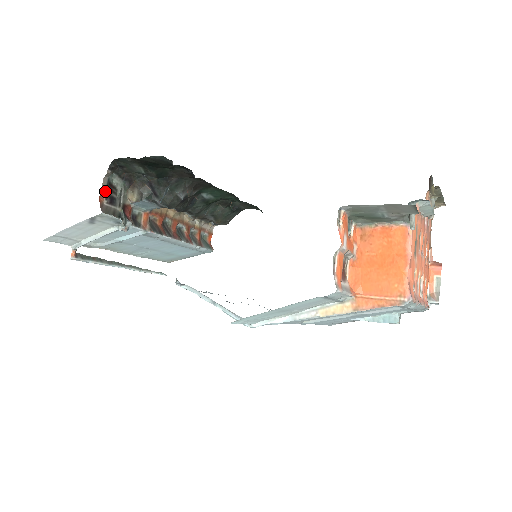
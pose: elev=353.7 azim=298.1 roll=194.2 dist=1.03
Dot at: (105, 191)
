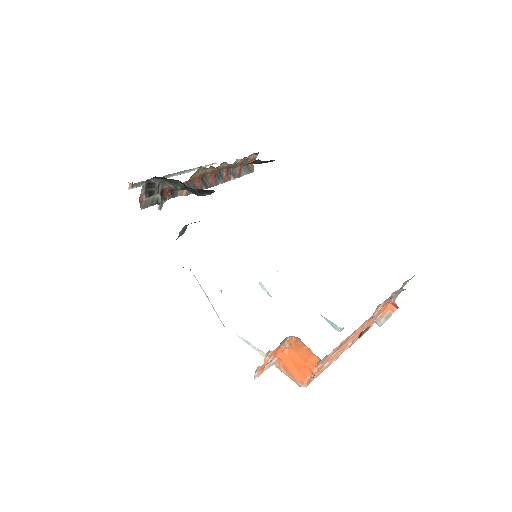
Dot at: (144, 190)
